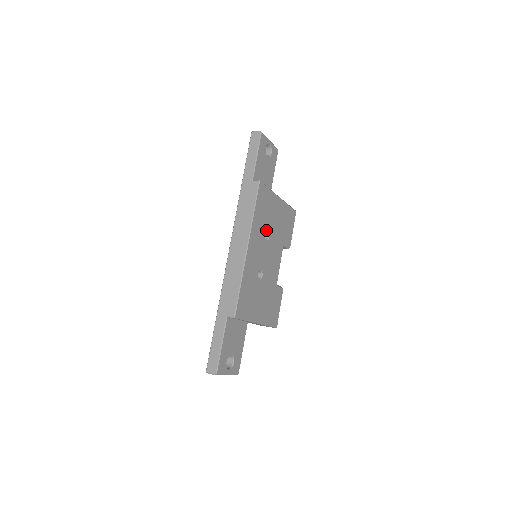
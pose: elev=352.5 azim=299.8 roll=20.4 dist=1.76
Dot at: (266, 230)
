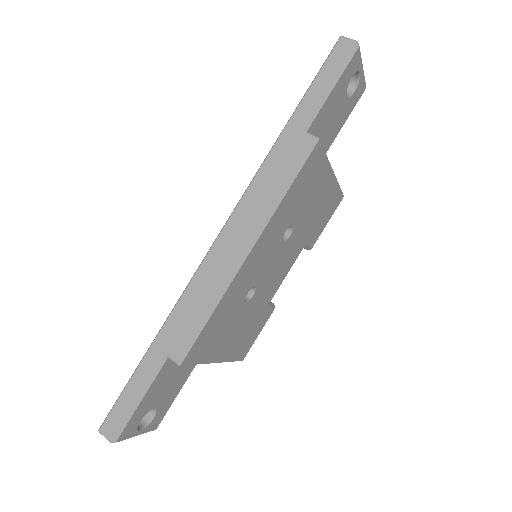
Dot at: (291, 224)
